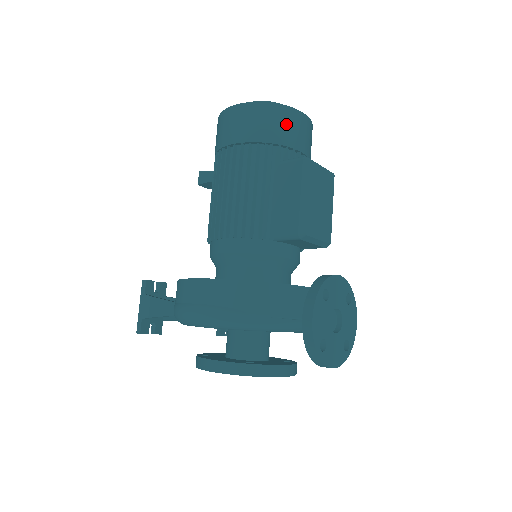
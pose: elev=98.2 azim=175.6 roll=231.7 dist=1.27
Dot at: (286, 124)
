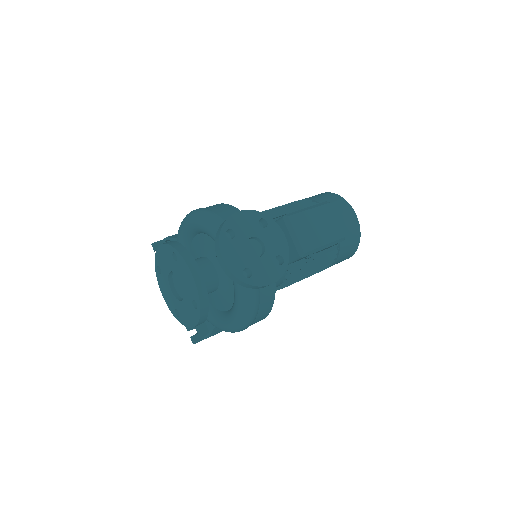
Dot at: (337, 204)
